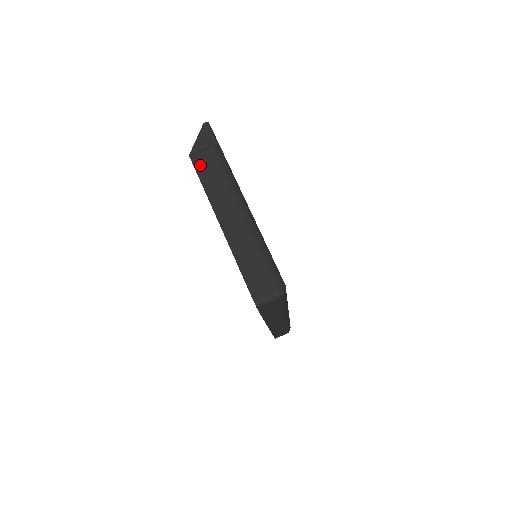
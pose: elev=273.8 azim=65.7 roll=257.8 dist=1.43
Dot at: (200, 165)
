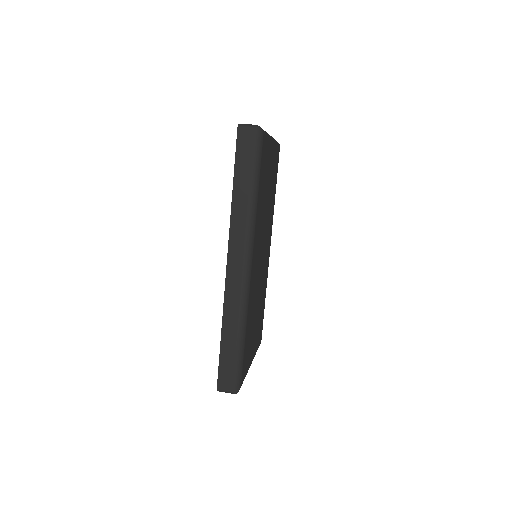
Dot at: occluded
